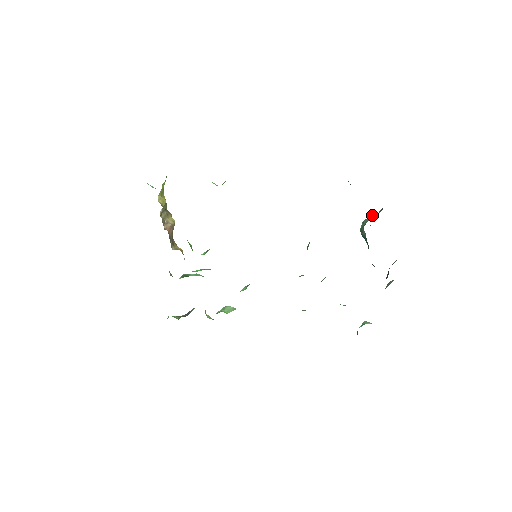
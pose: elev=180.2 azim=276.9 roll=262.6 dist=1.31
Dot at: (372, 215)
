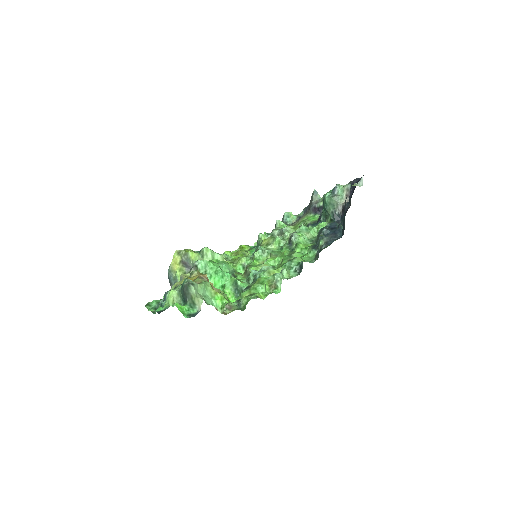
Dot at: (341, 205)
